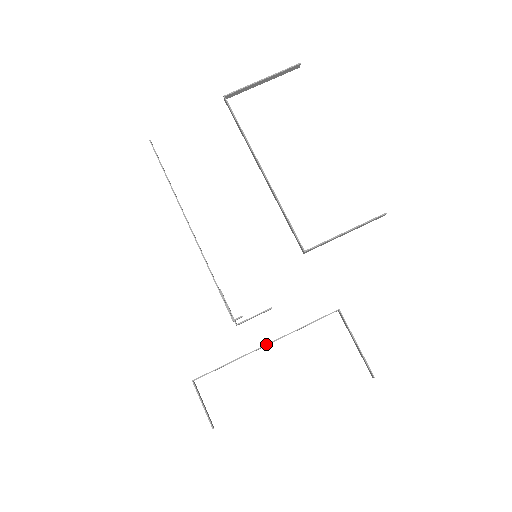
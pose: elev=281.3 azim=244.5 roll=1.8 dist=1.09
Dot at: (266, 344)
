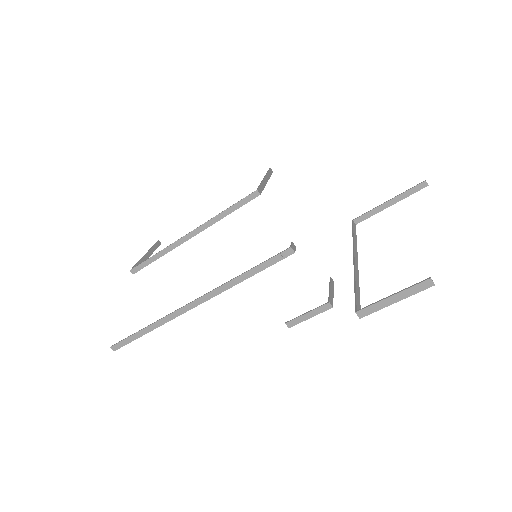
Dot at: (353, 257)
